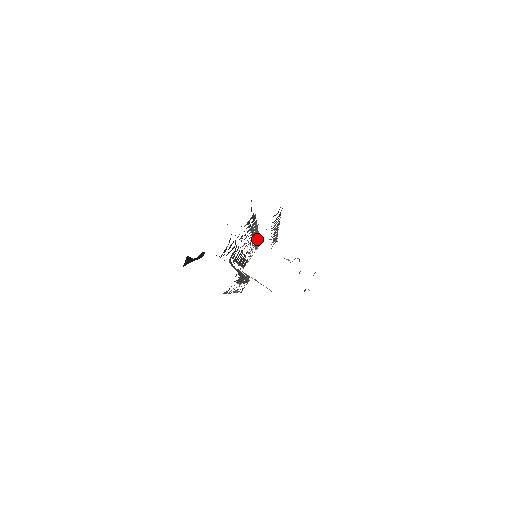
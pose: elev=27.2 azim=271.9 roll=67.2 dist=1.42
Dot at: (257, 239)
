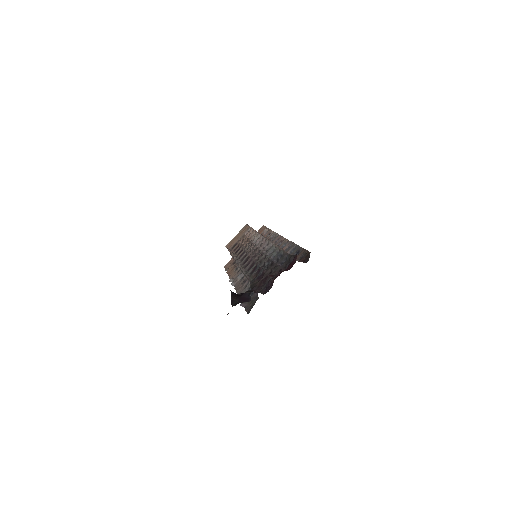
Dot at: occluded
